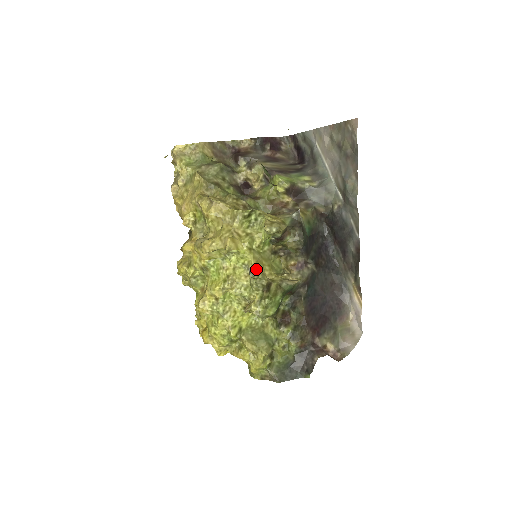
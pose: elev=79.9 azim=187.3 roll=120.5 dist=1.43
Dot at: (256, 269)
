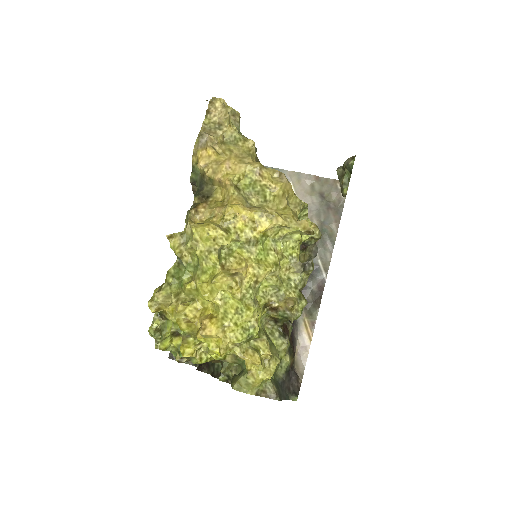
Dot at: (294, 266)
